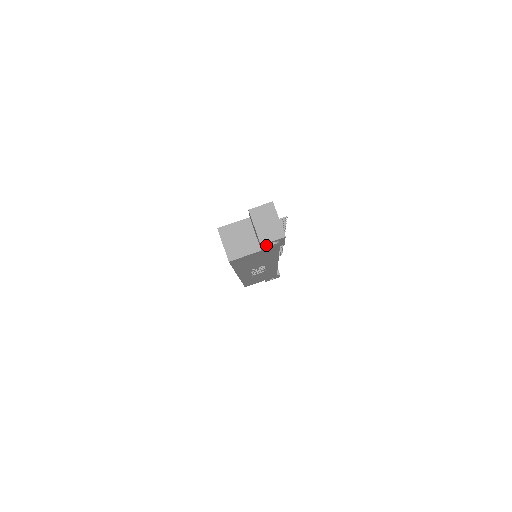
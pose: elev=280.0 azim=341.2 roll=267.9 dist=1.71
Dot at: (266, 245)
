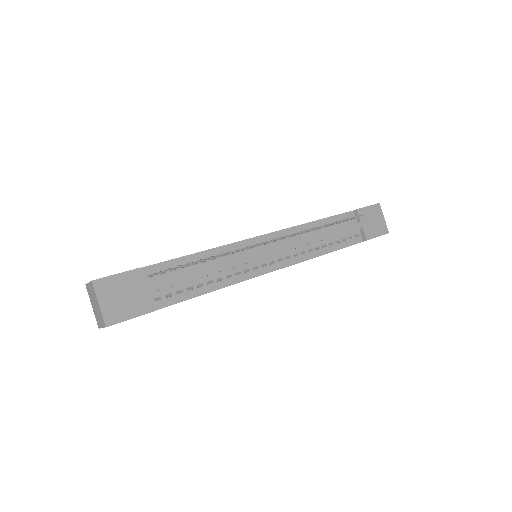
Dot at: occluded
